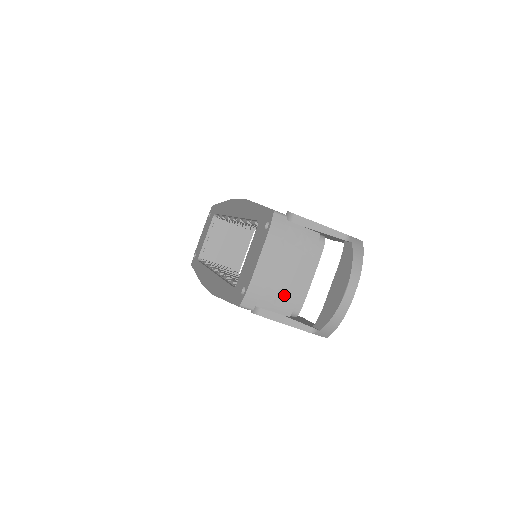
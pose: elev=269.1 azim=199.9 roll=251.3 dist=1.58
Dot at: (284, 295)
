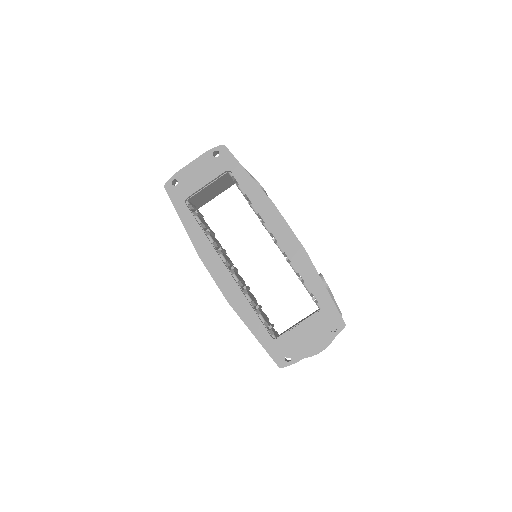
Dot at: occluded
